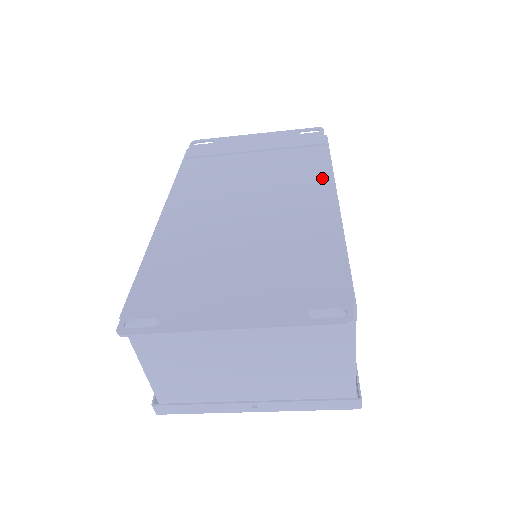
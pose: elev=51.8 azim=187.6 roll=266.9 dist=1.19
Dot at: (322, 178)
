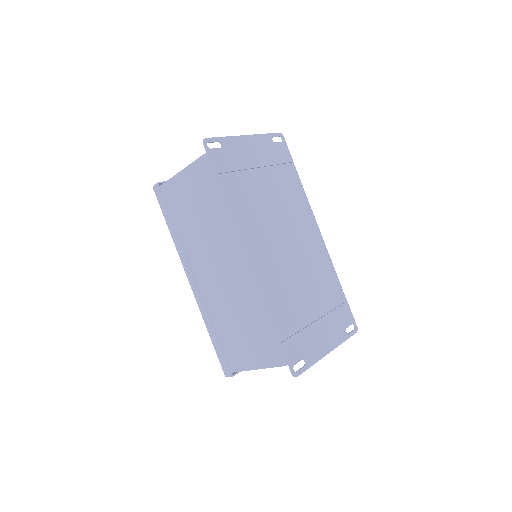
Dot at: (307, 210)
